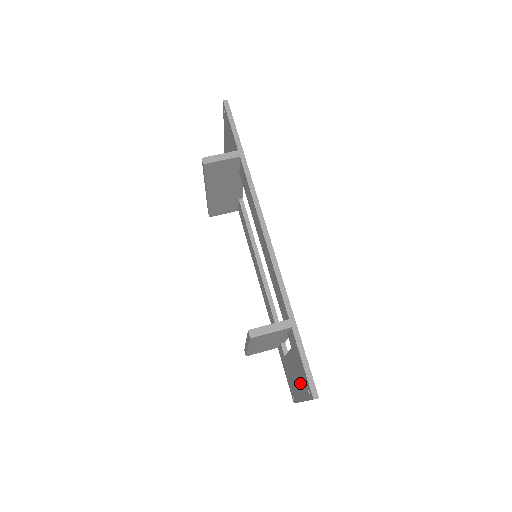
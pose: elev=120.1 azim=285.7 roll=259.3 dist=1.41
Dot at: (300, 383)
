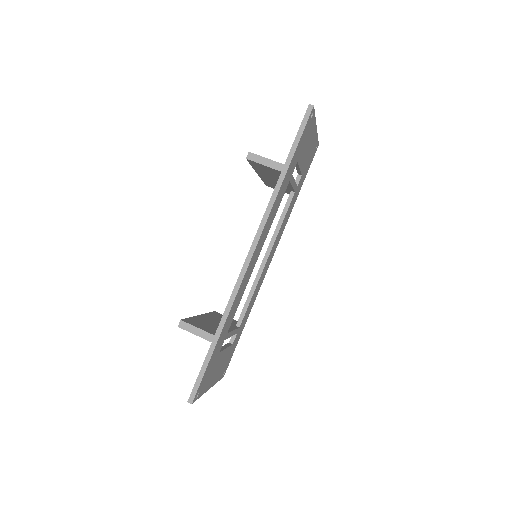
Dot at: occluded
